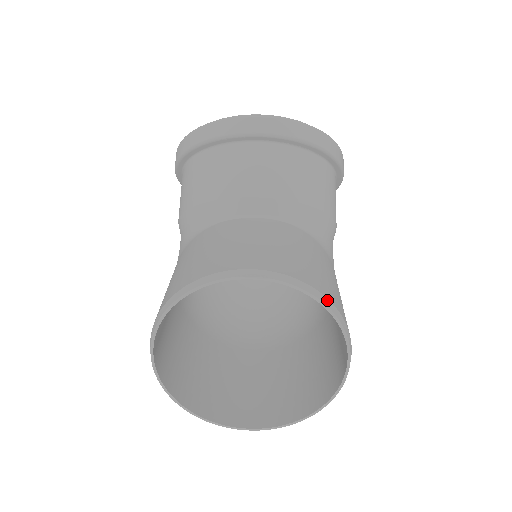
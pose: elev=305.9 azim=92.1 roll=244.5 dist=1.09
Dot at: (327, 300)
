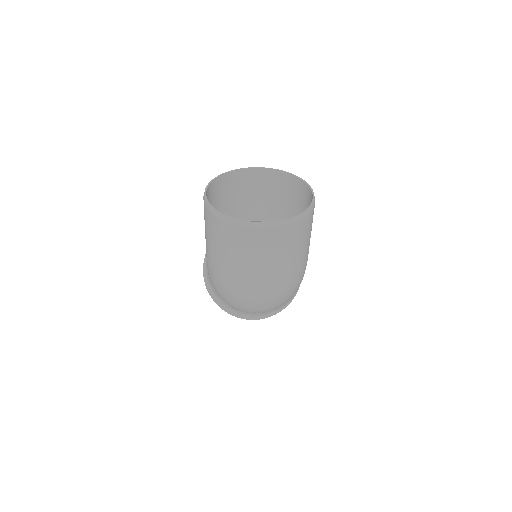
Dot at: (293, 177)
